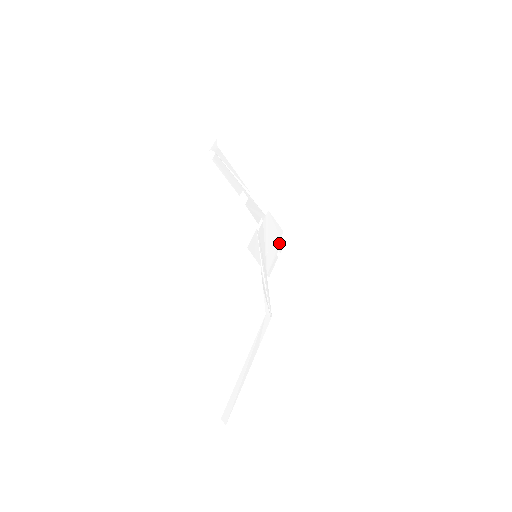
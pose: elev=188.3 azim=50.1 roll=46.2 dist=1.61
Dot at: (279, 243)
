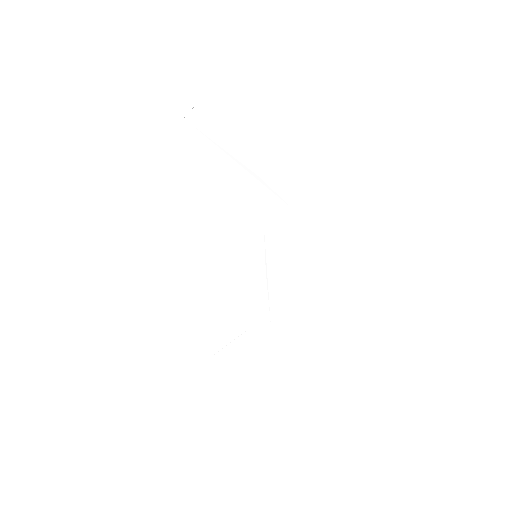
Dot at: (312, 244)
